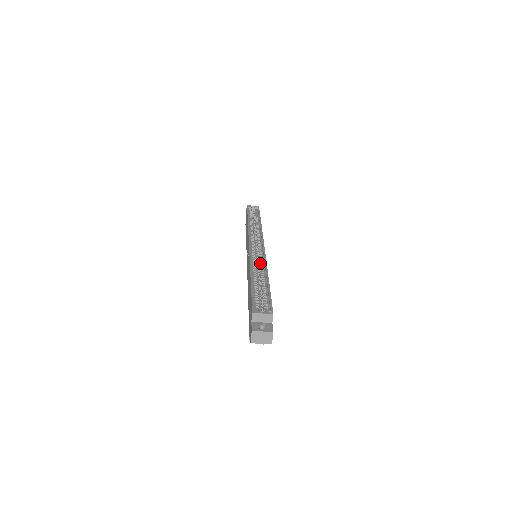
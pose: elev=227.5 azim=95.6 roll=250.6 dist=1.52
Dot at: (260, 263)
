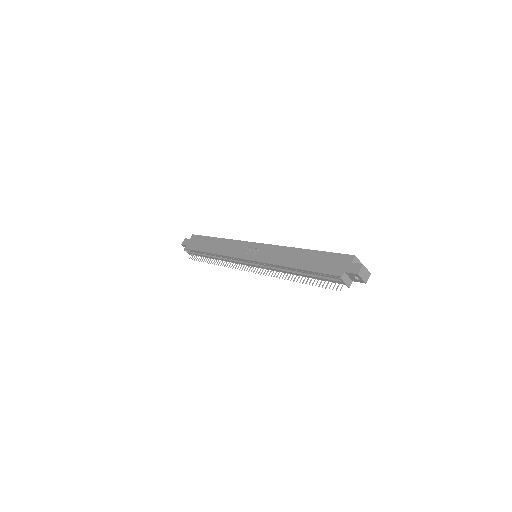
Dot at: occluded
